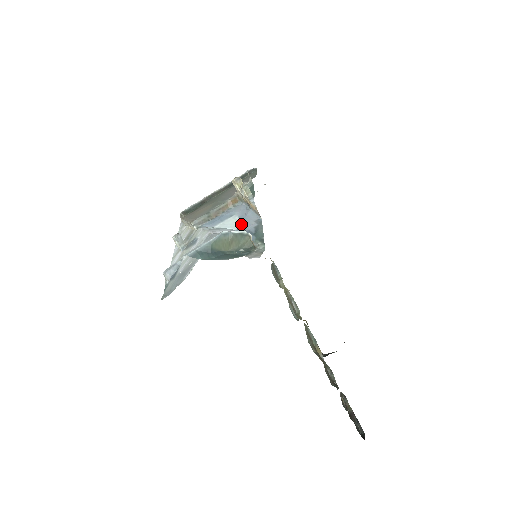
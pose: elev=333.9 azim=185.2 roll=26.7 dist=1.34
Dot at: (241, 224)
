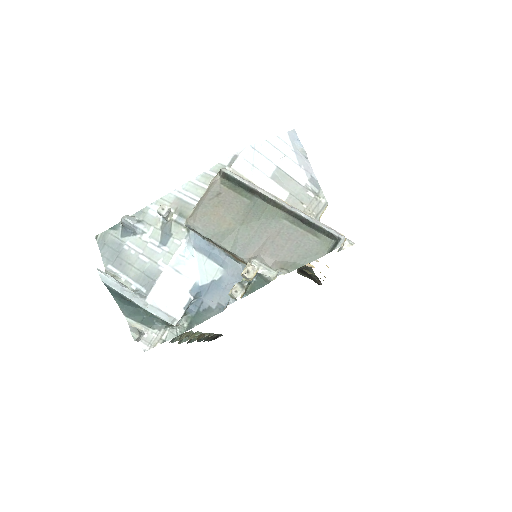
Dot at: (210, 287)
